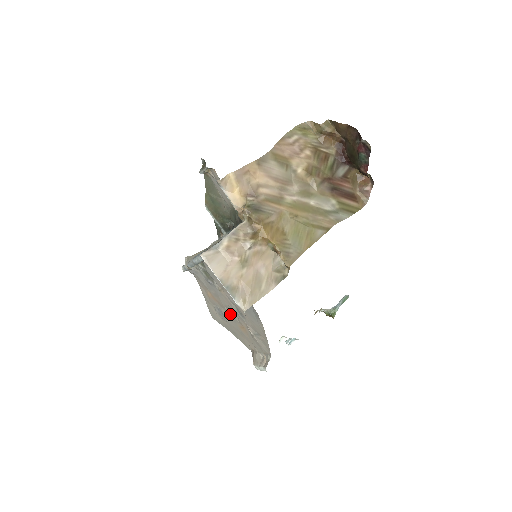
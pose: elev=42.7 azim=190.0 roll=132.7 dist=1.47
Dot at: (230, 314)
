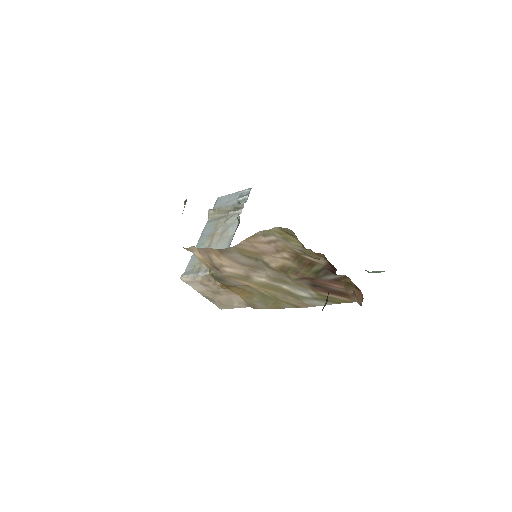
Dot at: occluded
